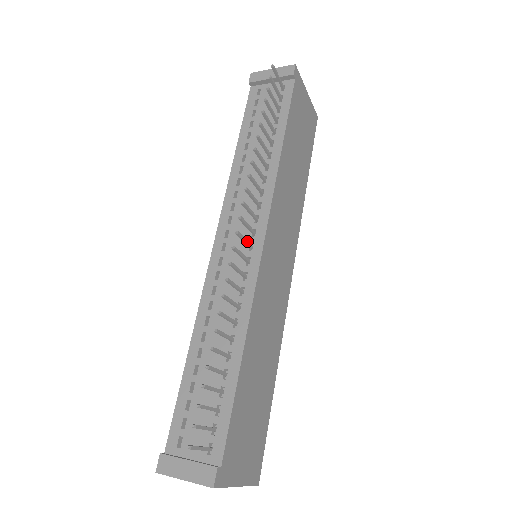
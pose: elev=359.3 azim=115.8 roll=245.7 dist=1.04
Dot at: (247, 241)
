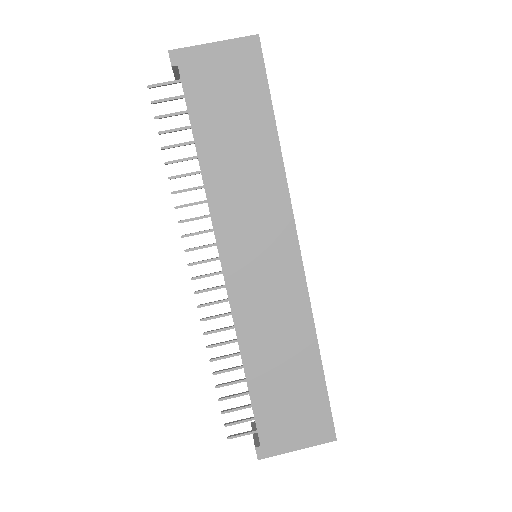
Dot at: (212, 274)
